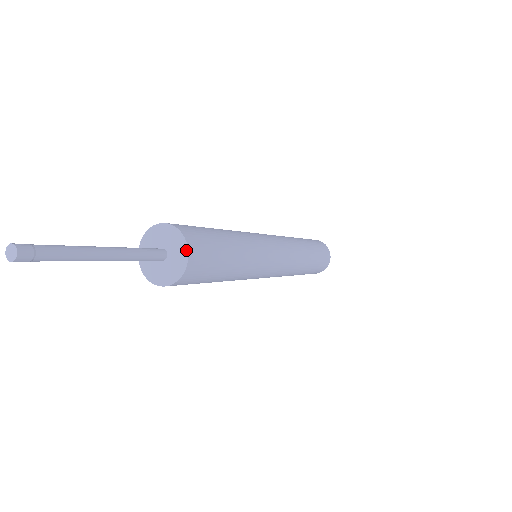
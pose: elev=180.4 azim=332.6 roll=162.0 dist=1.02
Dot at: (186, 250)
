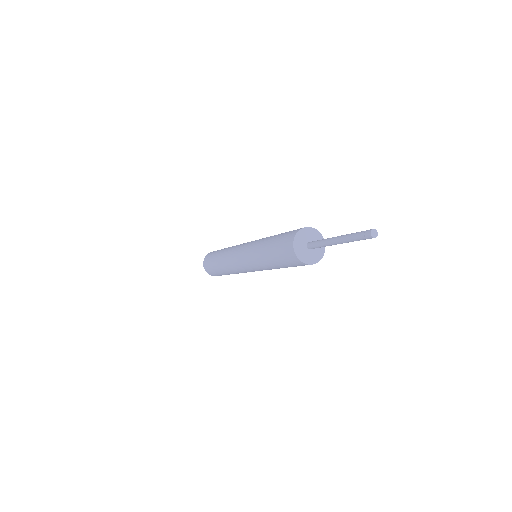
Dot at: (320, 259)
